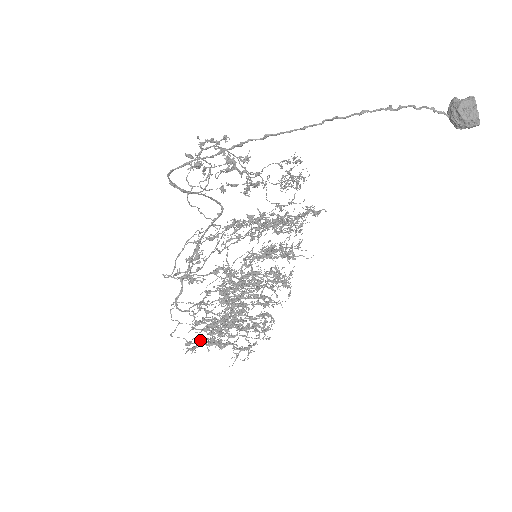
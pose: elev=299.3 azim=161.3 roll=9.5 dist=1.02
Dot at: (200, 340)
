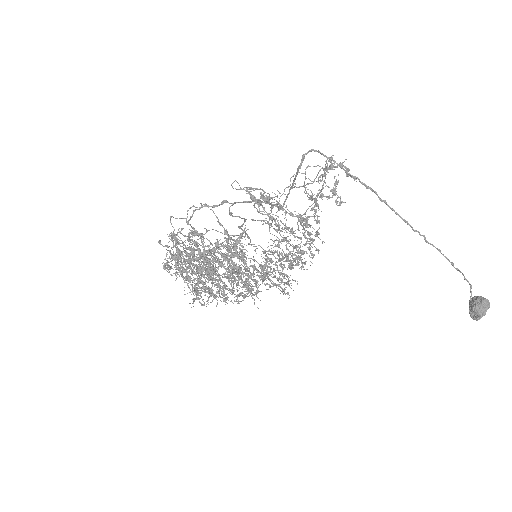
Dot at: occluded
